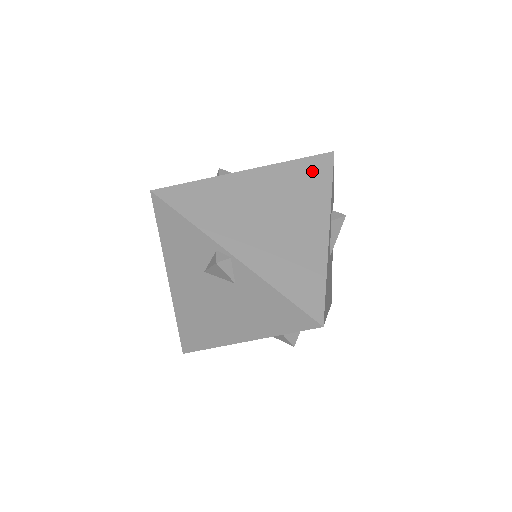
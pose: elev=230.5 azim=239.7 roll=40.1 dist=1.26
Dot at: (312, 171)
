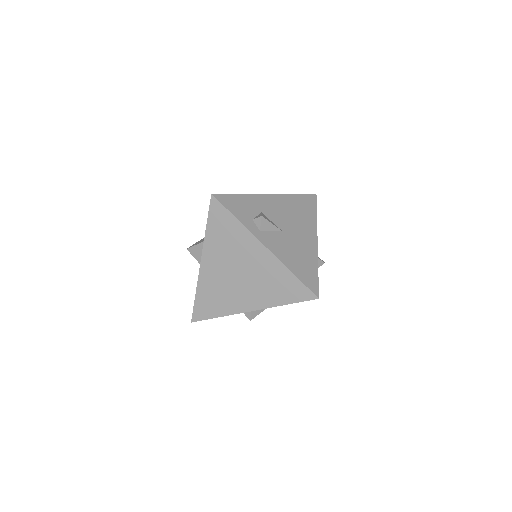
Dot at: (220, 223)
